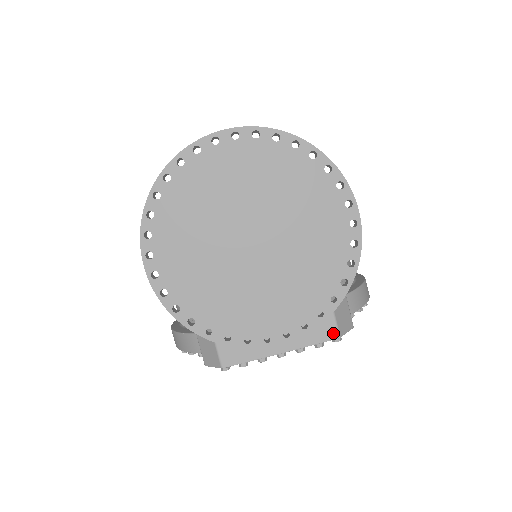
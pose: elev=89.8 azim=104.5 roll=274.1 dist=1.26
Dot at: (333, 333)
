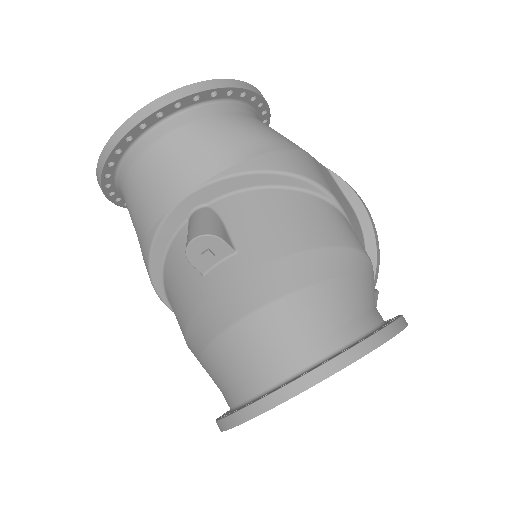
Dot at: occluded
